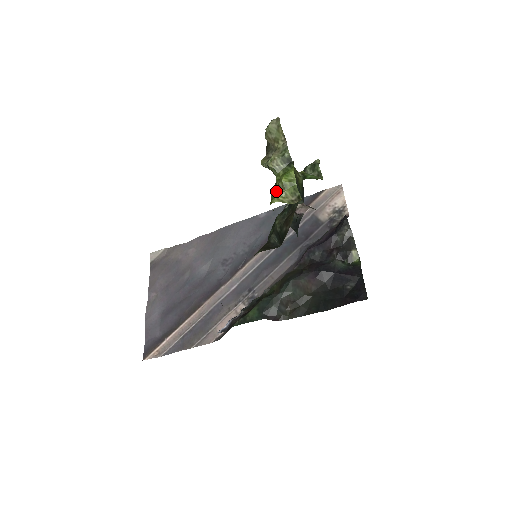
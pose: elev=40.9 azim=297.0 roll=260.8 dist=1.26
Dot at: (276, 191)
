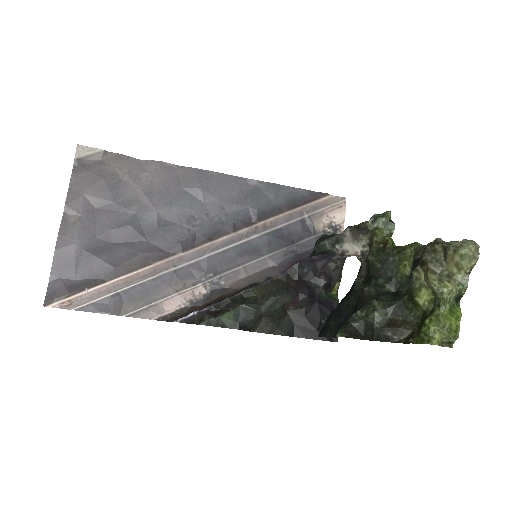
Dot at: (440, 331)
